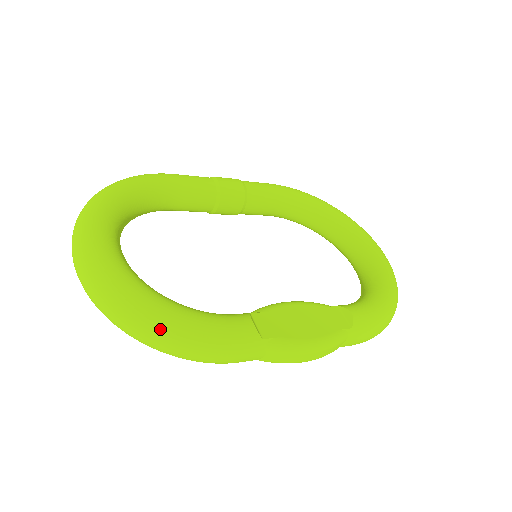
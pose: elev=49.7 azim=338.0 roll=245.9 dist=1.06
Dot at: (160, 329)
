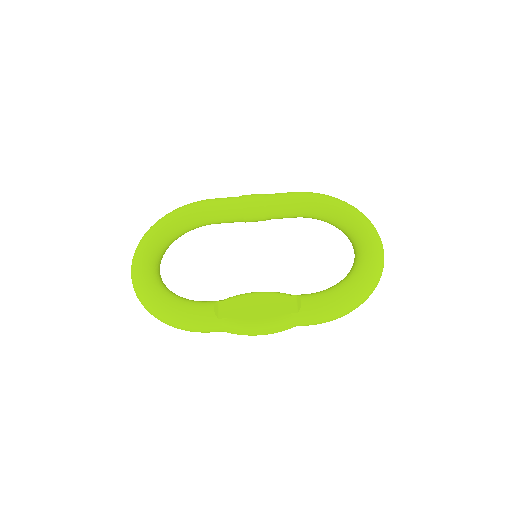
Dot at: (157, 310)
